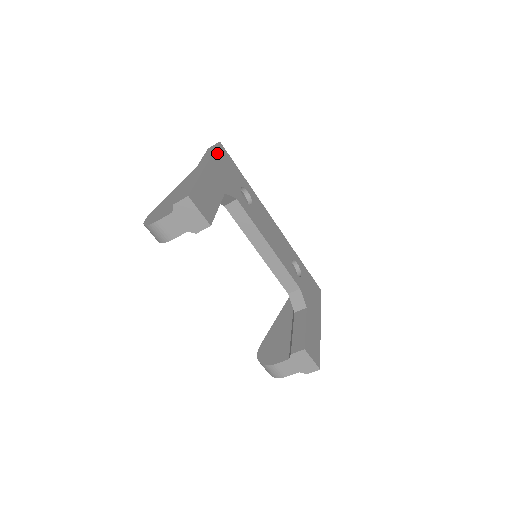
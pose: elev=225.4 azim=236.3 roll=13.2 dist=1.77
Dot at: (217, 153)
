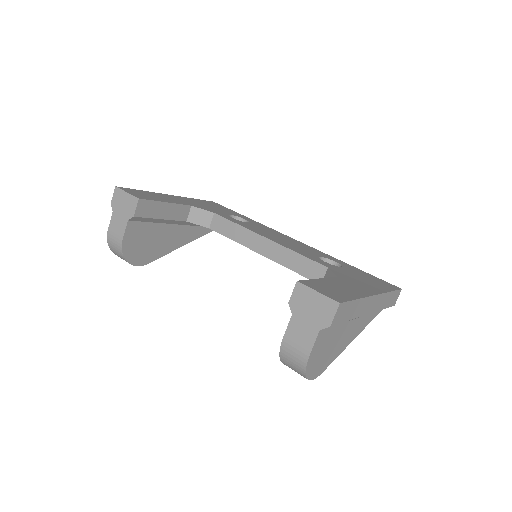
Dot at: occluded
